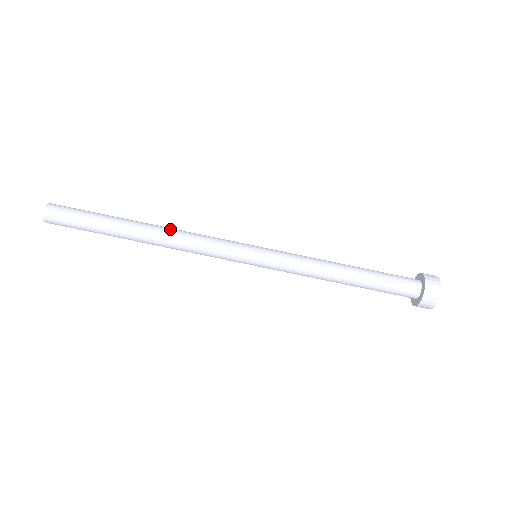
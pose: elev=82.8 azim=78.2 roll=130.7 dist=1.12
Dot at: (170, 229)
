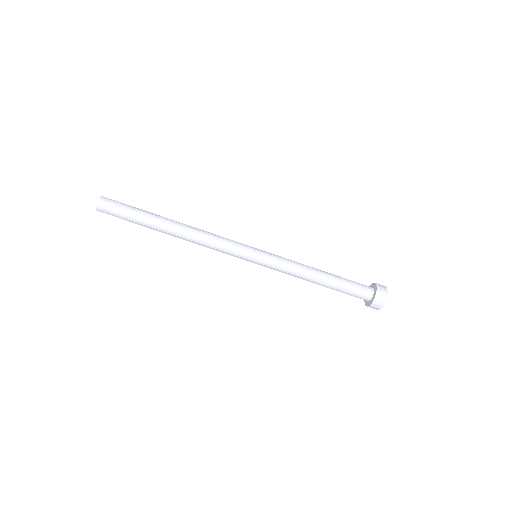
Dot at: (192, 235)
